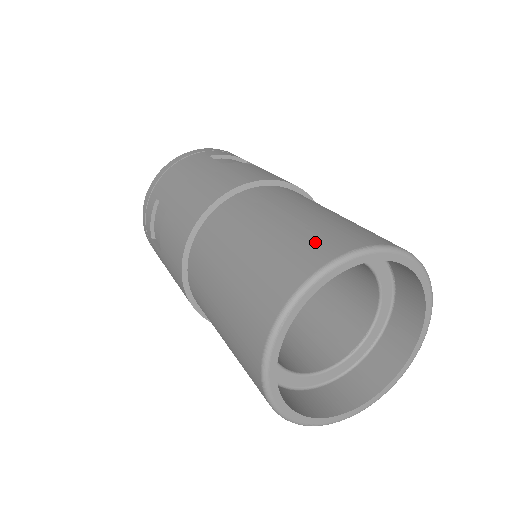
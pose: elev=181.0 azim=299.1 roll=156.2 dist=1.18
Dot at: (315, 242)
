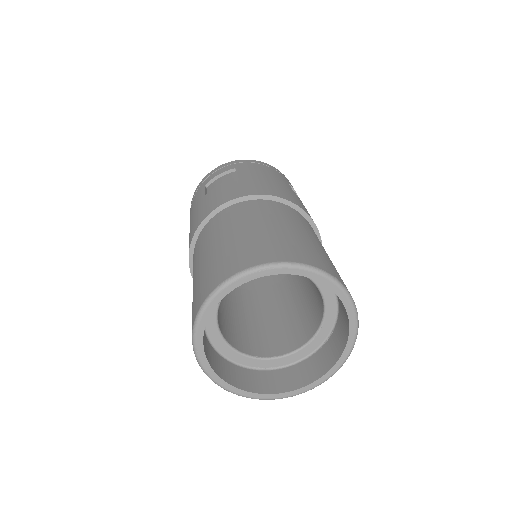
Dot at: (320, 258)
